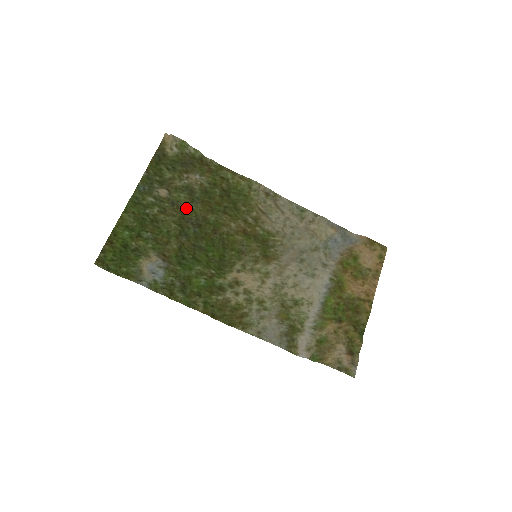
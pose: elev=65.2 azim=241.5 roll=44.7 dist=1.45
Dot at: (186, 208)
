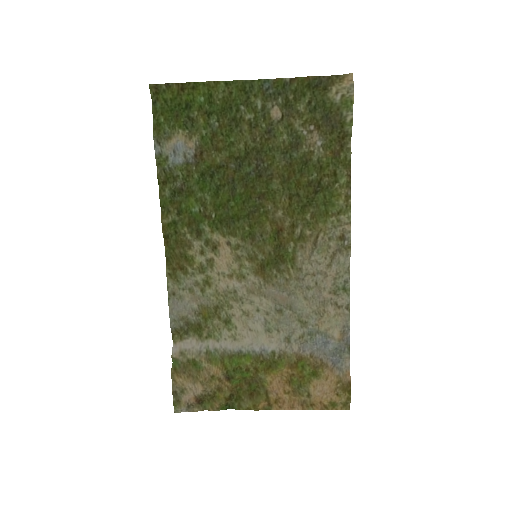
Dot at: (272, 149)
